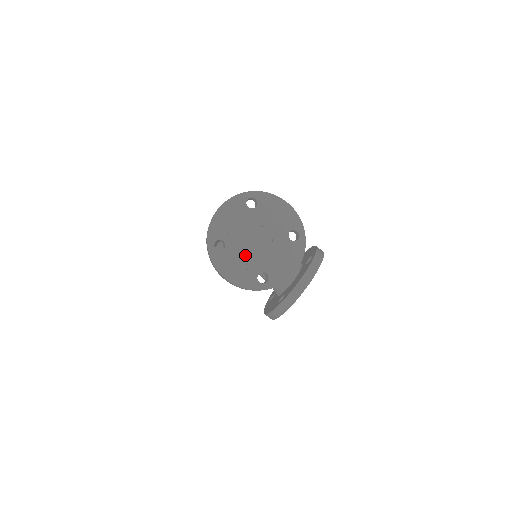
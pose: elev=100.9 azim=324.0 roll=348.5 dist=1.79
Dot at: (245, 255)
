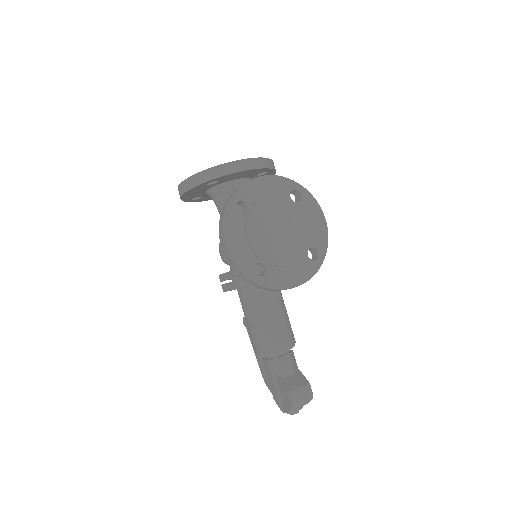
Dot at: occluded
